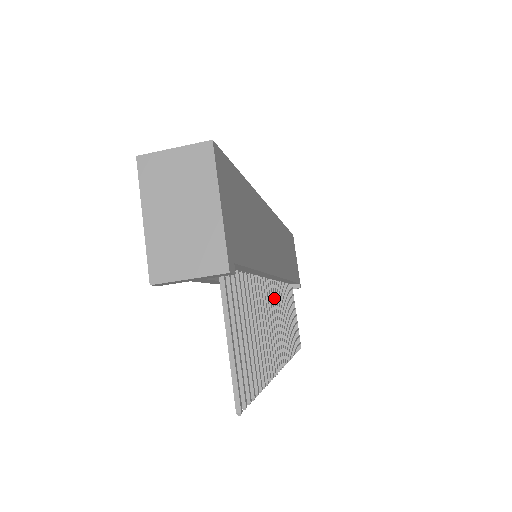
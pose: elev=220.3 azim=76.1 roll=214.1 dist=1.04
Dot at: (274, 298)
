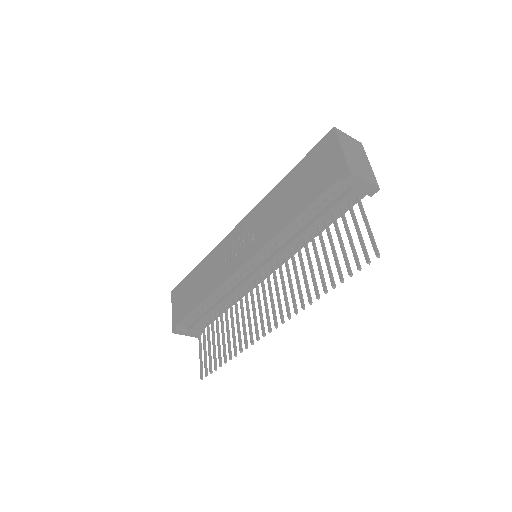
Dot at: occluded
